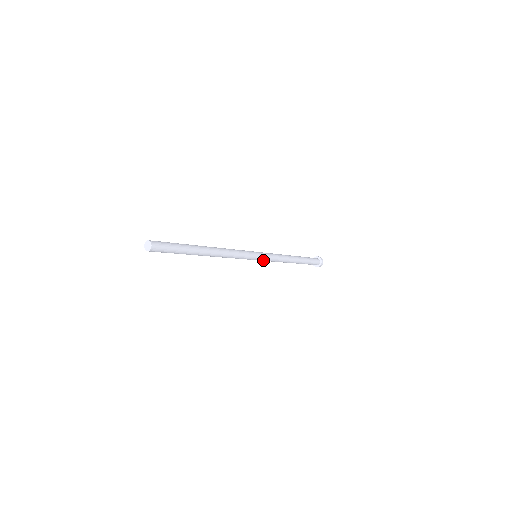
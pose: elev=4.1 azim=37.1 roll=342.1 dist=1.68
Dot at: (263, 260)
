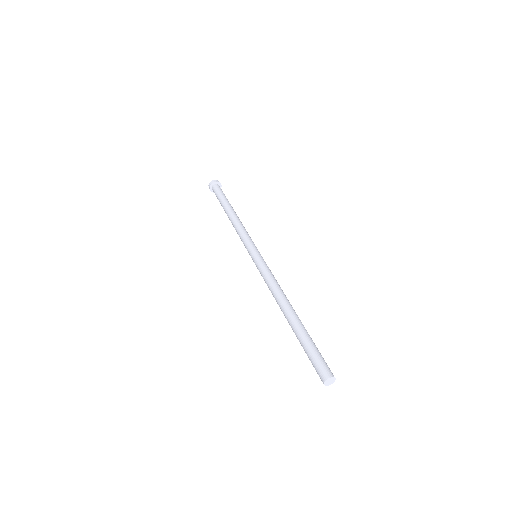
Dot at: occluded
